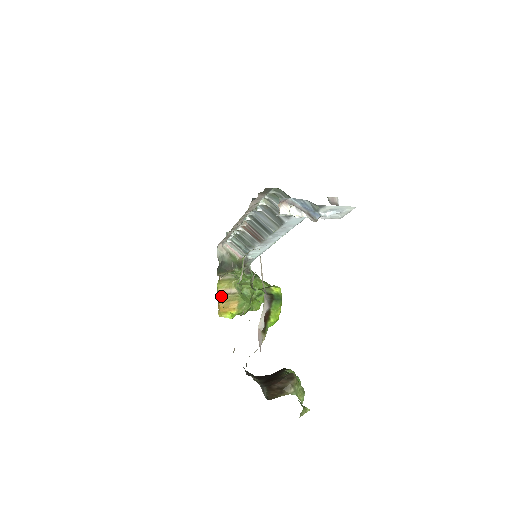
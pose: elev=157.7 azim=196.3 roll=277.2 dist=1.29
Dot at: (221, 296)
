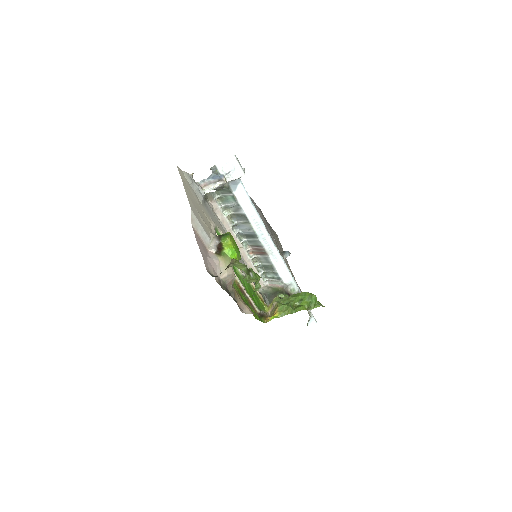
Dot at: (271, 315)
